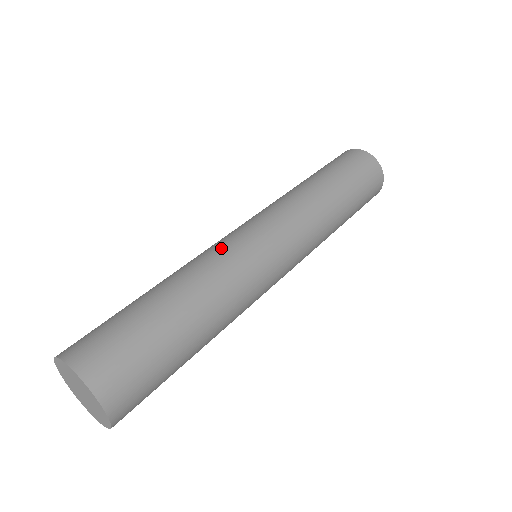
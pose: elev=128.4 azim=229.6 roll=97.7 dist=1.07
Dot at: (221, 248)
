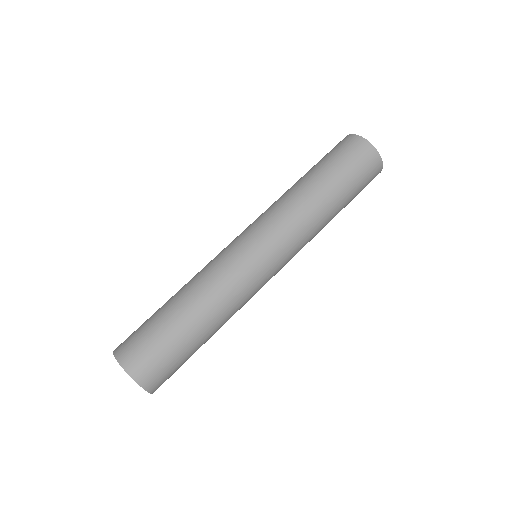
Dot at: (234, 274)
